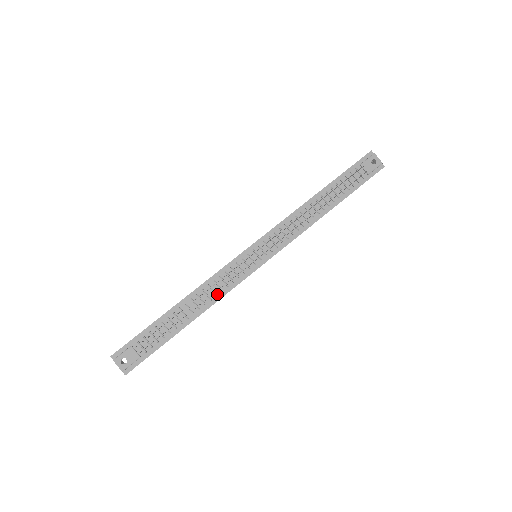
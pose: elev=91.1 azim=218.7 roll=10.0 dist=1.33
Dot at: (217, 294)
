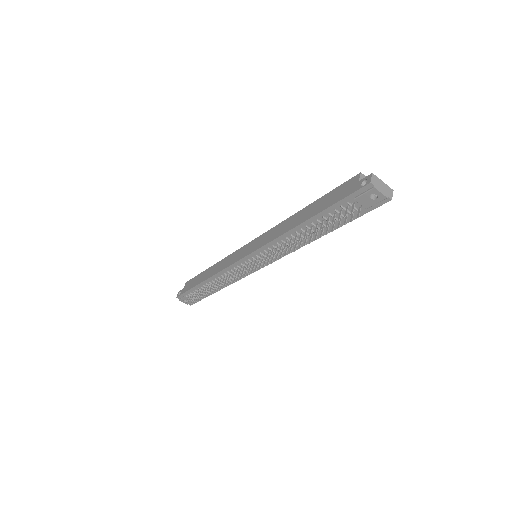
Dot at: (230, 280)
